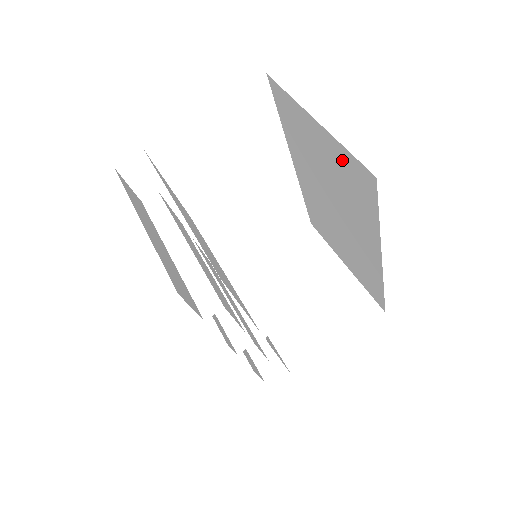
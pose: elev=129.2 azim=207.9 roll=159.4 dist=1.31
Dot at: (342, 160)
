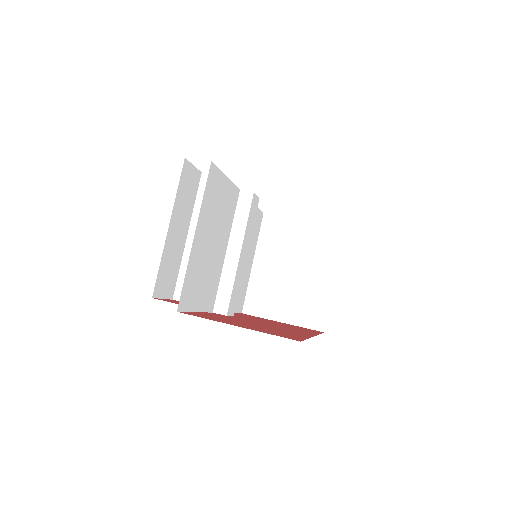
Dot at: occluded
